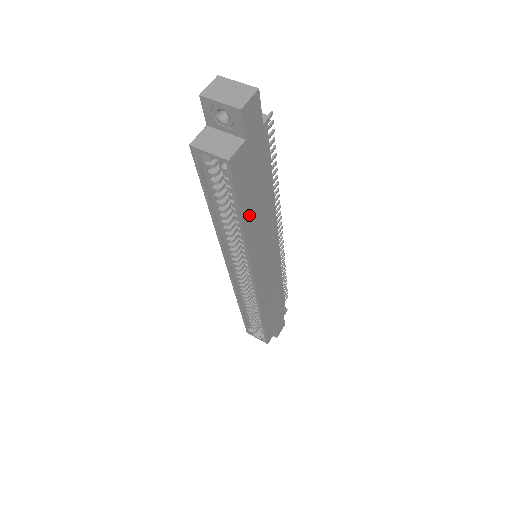
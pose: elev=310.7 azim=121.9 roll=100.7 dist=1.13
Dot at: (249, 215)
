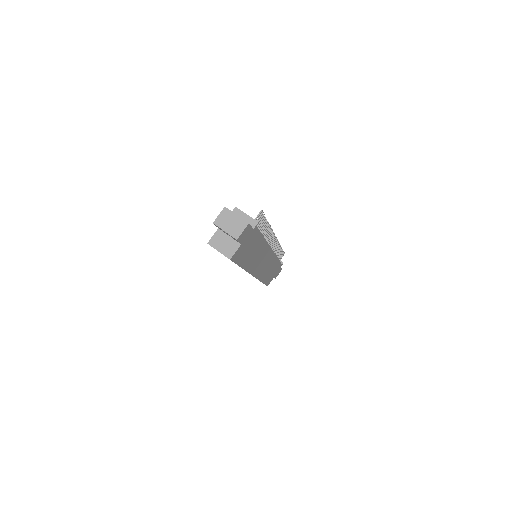
Dot at: (246, 261)
